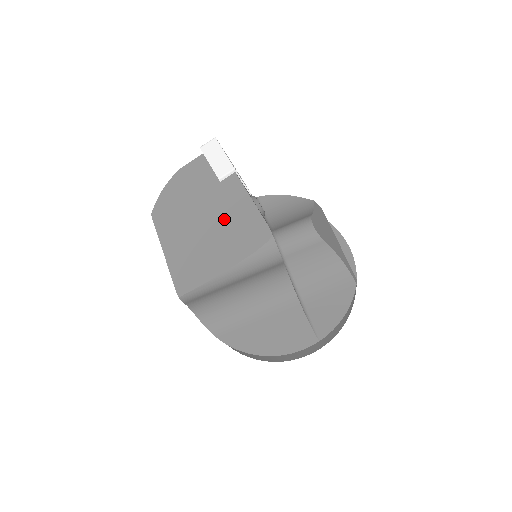
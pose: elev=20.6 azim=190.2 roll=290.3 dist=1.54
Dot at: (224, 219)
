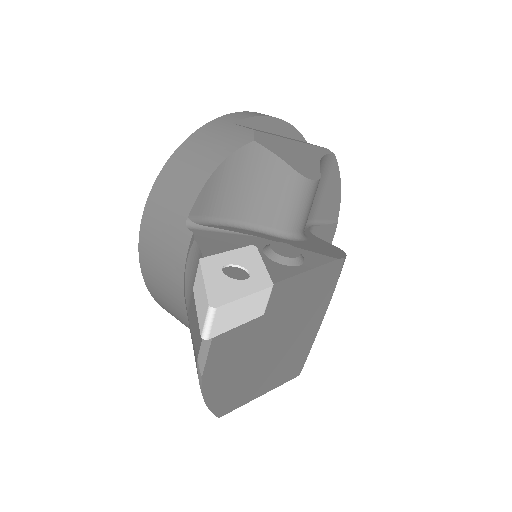
Dot at: (295, 314)
